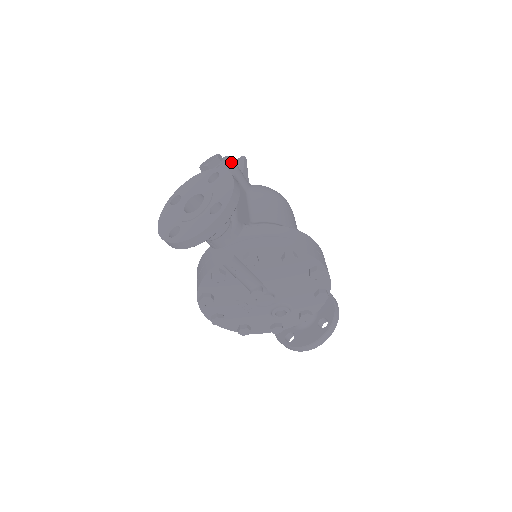
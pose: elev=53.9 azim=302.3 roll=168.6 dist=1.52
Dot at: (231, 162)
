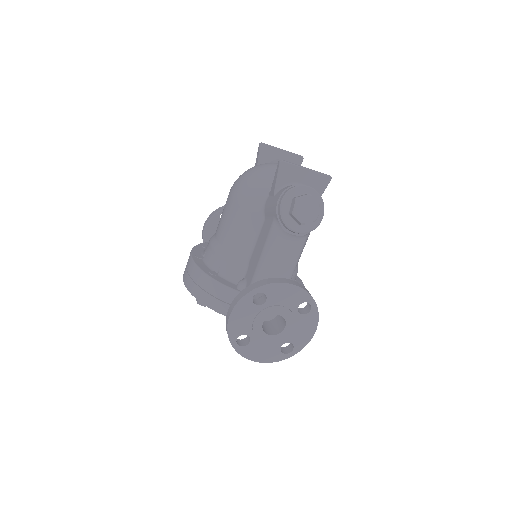
Dot at: (320, 220)
